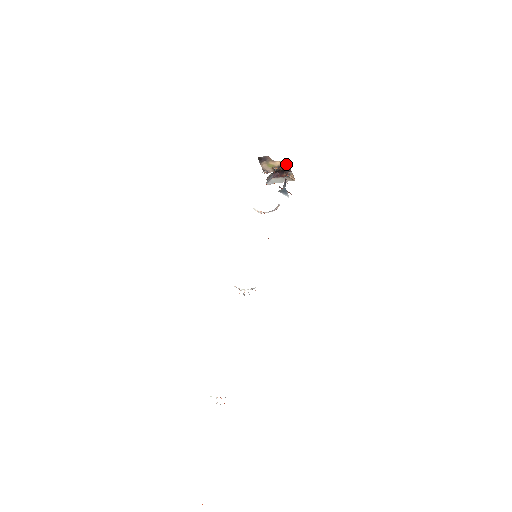
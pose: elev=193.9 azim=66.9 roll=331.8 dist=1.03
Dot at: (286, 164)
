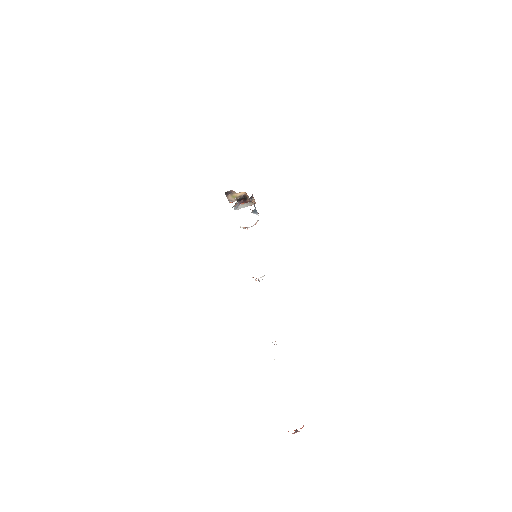
Dot at: (246, 194)
